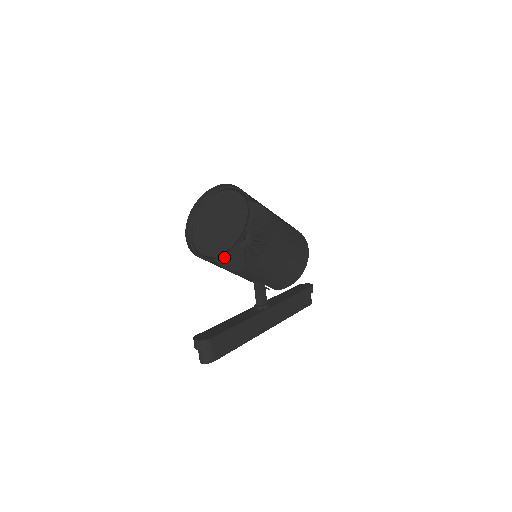
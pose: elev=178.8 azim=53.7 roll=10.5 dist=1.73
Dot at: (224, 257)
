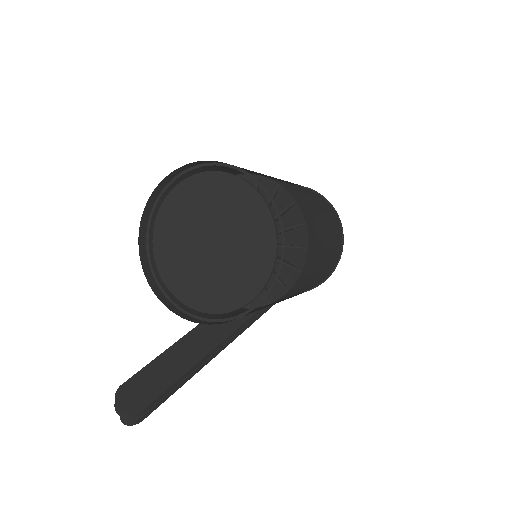
Dot at: (199, 319)
